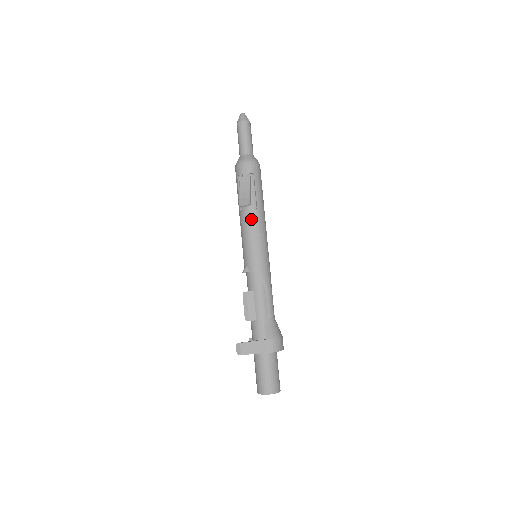
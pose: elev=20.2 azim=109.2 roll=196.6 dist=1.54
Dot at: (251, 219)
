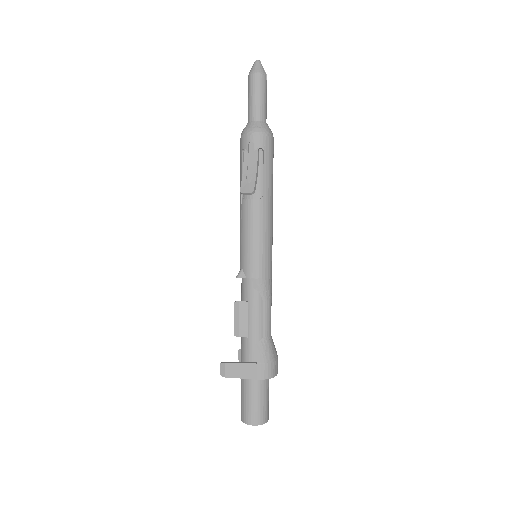
Dot at: (254, 210)
